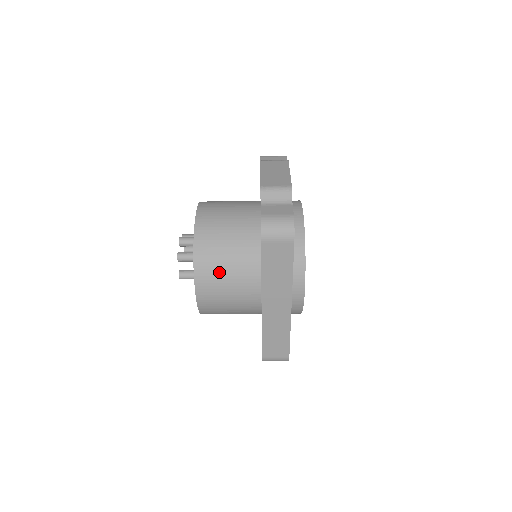
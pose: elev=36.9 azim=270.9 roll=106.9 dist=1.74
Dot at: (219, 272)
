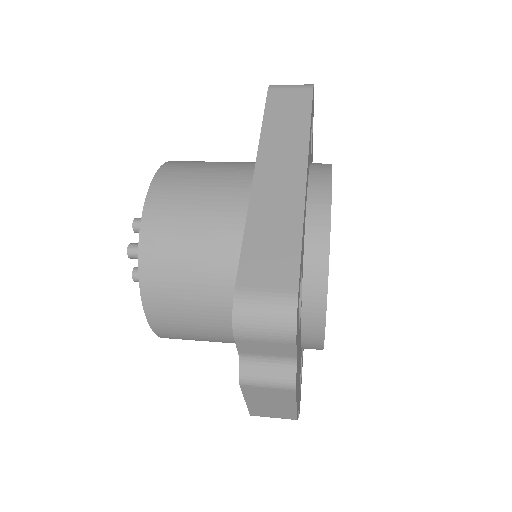
Dot at: occluded
